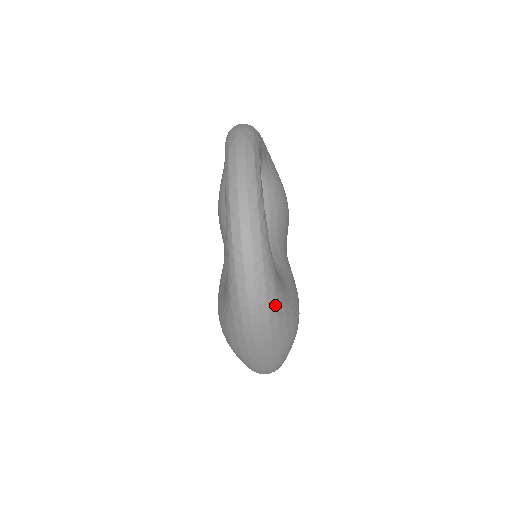
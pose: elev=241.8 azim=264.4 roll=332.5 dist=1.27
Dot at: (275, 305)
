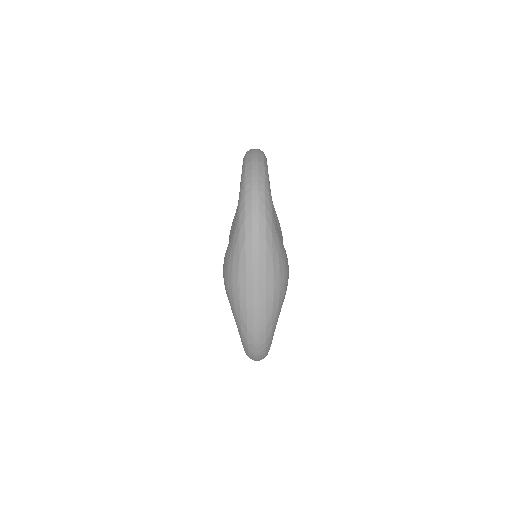
Dot at: (271, 224)
